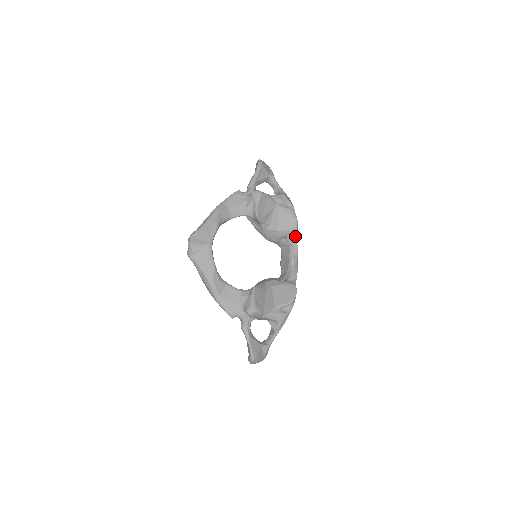
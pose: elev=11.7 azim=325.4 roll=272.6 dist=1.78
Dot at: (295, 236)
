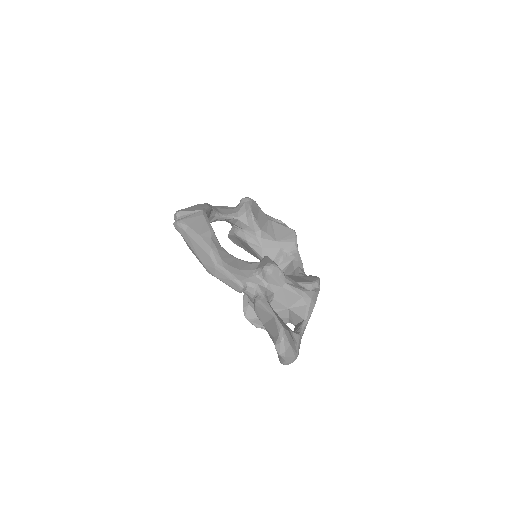
Dot at: (296, 249)
